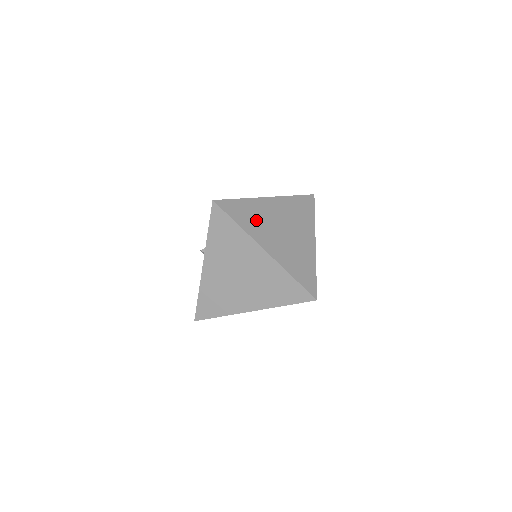
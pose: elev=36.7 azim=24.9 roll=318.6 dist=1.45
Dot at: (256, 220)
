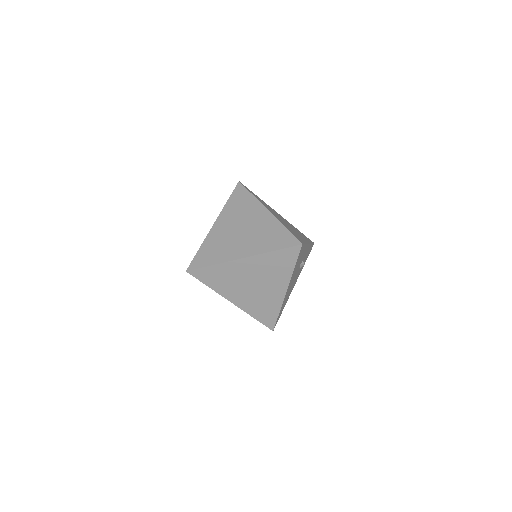
Dot at: (226, 281)
